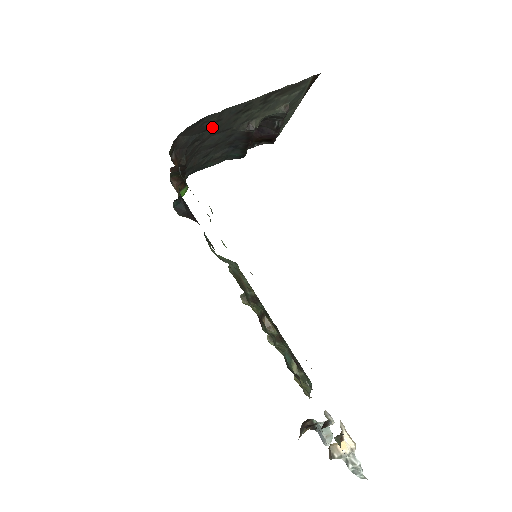
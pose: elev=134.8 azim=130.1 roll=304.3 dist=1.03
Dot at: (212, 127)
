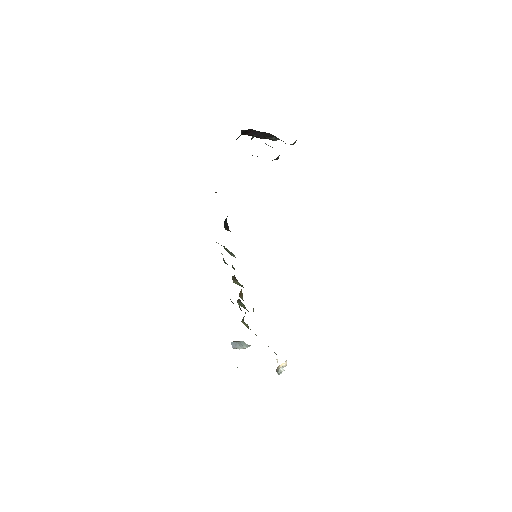
Dot at: occluded
